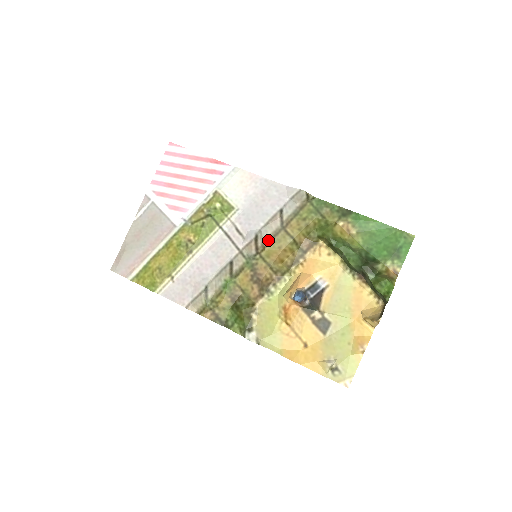
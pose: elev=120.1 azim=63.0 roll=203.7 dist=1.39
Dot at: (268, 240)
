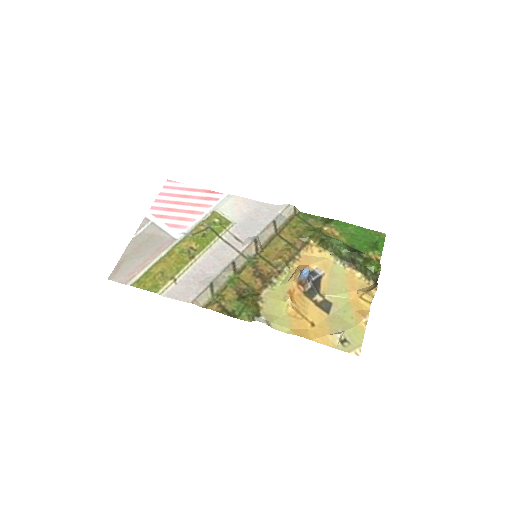
Dot at: (265, 244)
